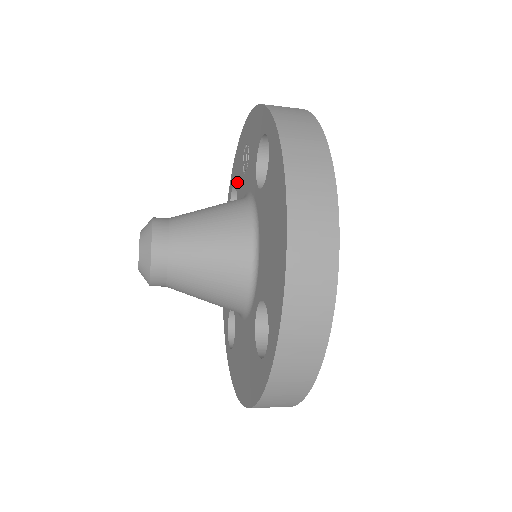
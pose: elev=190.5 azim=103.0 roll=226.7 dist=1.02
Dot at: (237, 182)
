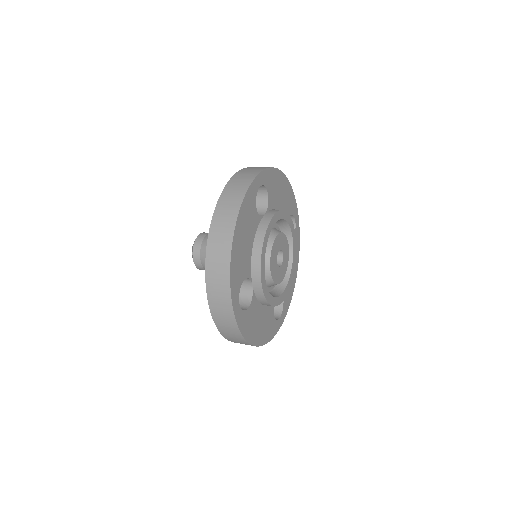
Dot at: occluded
